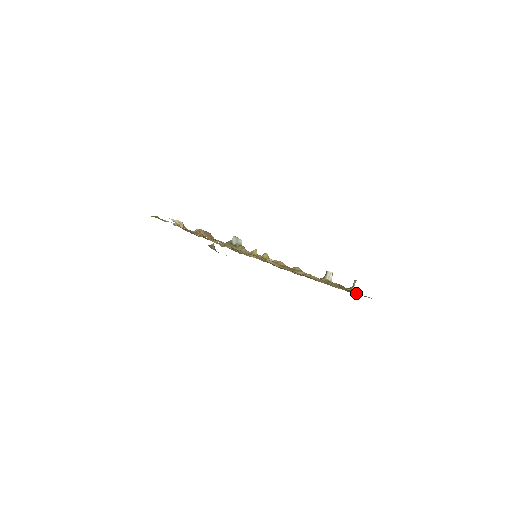
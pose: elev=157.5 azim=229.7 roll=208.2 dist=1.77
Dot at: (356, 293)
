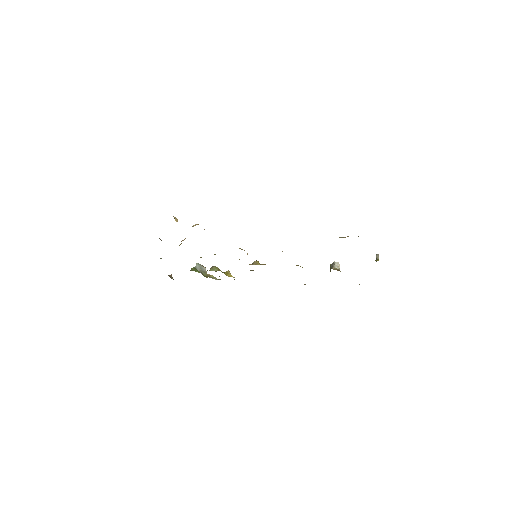
Dot at: occluded
